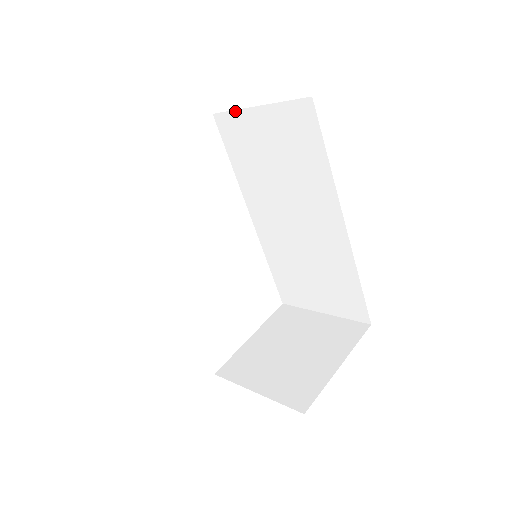
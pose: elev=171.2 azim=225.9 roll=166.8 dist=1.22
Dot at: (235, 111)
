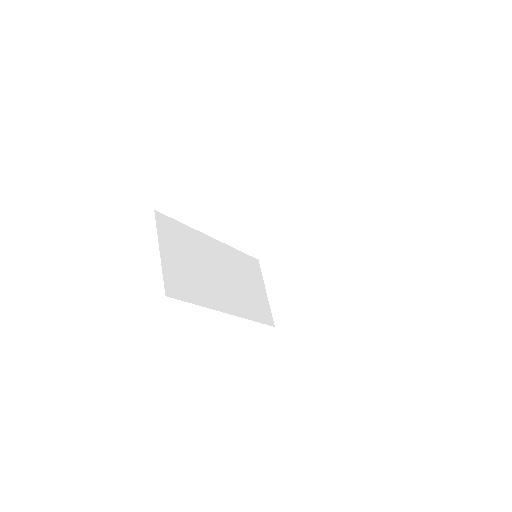
Dot at: occluded
